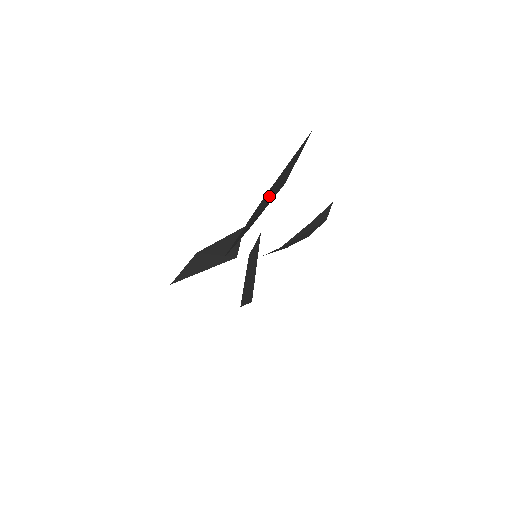
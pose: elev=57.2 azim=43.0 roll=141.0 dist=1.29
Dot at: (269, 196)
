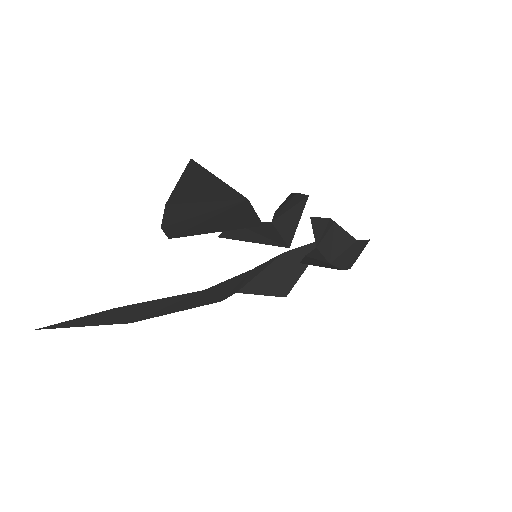
Dot at: (197, 204)
